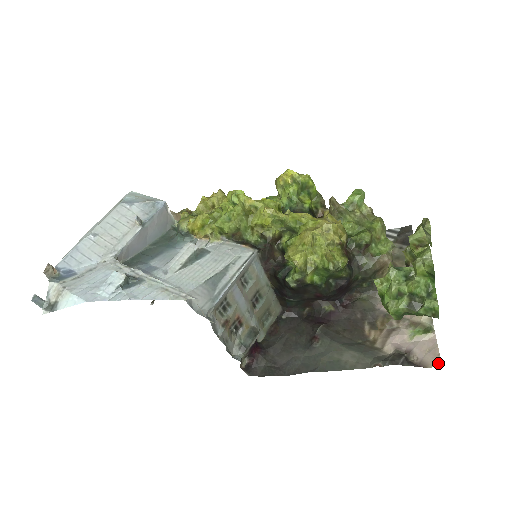
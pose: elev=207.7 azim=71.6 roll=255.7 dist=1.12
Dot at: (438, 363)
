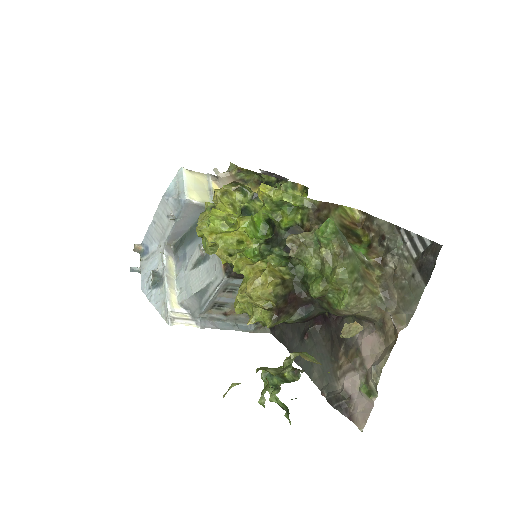
Dot at: (361, 427)
